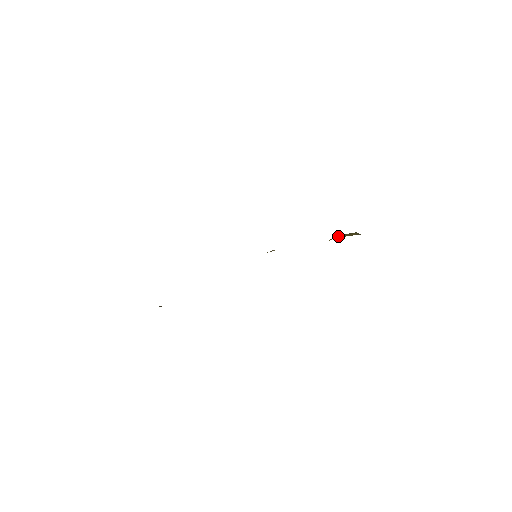
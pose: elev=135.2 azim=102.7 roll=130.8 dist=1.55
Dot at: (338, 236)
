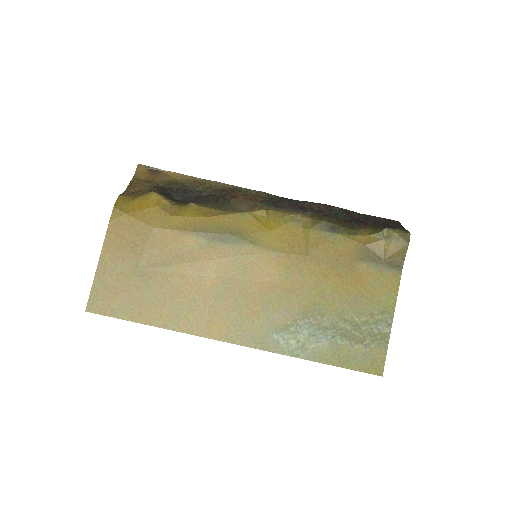
Dot at: (381, 243)
